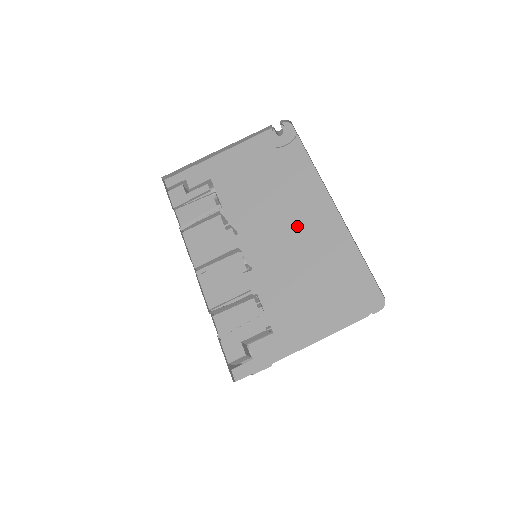
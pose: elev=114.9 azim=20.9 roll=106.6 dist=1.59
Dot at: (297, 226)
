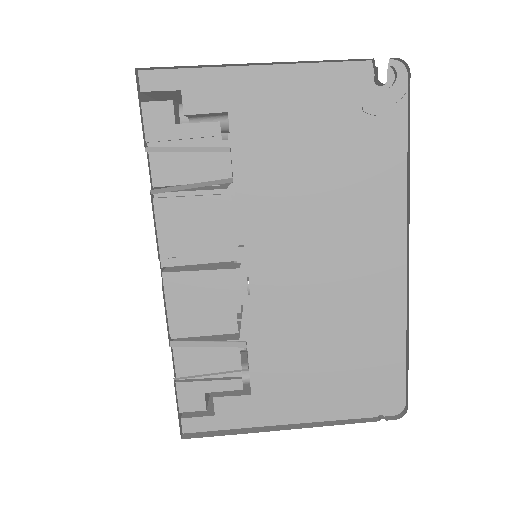
Dot at: (340, 265)
